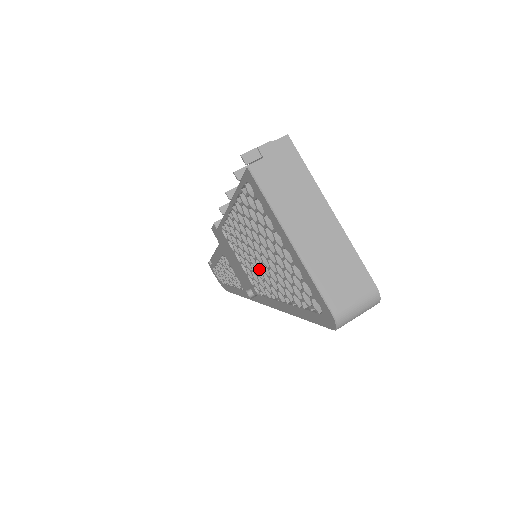
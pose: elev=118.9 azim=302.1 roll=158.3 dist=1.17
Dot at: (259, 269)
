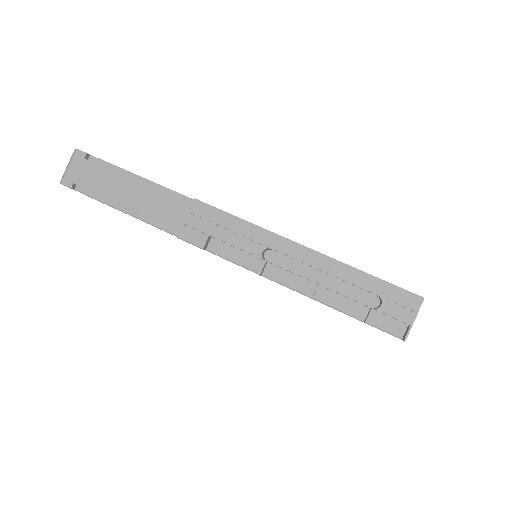
Dot at: occluded
